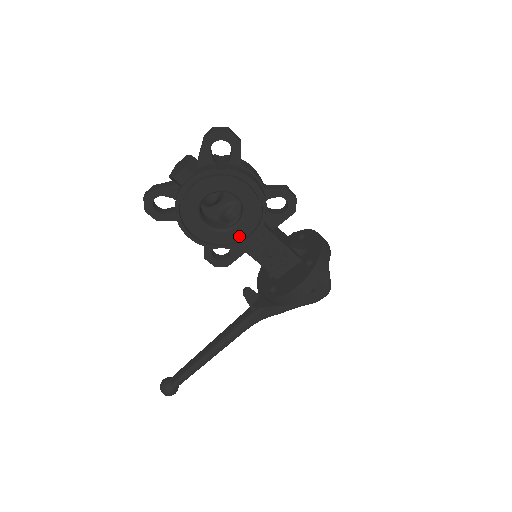
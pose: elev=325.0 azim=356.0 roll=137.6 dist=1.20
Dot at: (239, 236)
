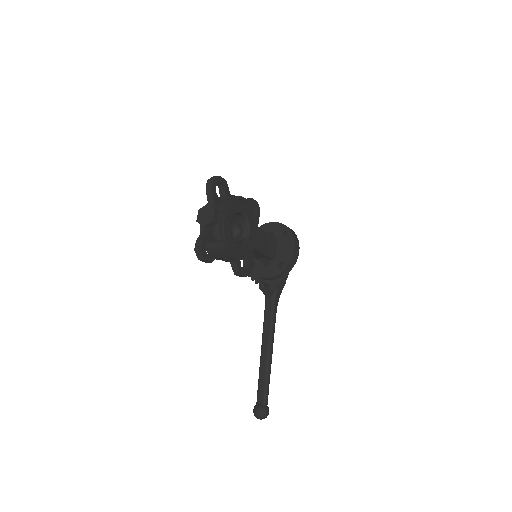
Dot at: (253, 240)
